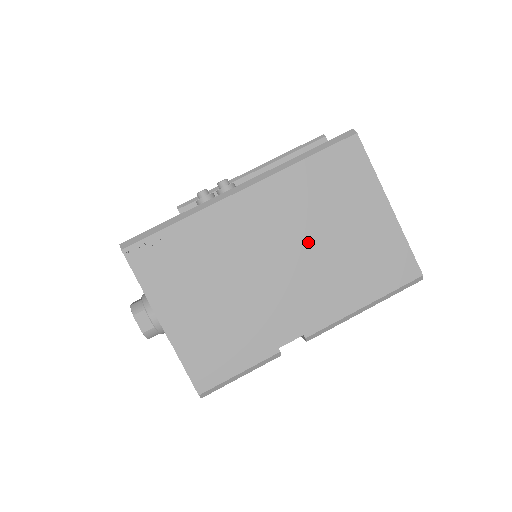
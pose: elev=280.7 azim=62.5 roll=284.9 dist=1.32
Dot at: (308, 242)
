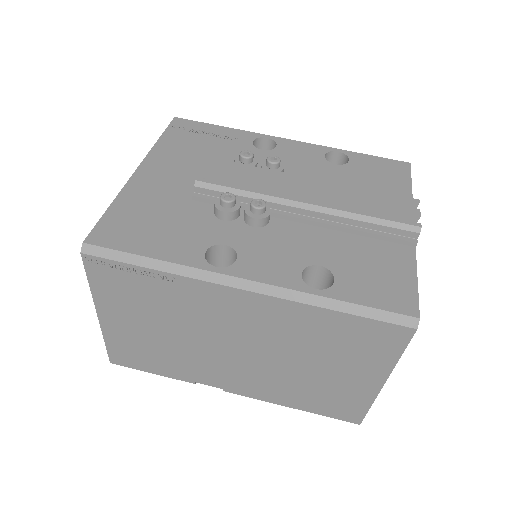
Dot at: (278, 355)
